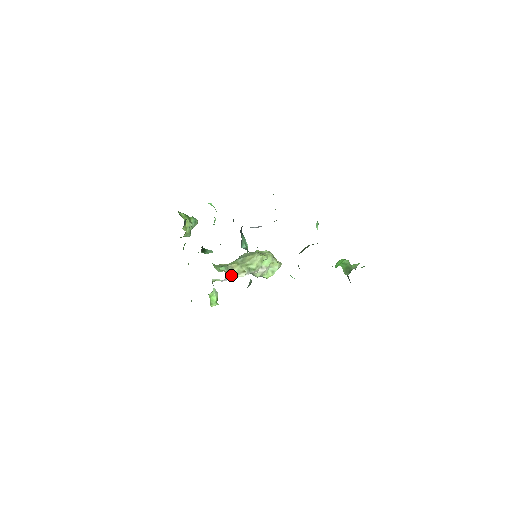
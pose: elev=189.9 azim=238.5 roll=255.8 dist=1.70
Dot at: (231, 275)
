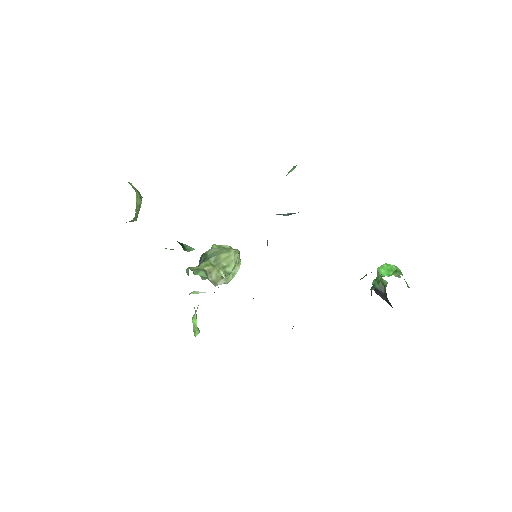
Dot at: (214, 284)
